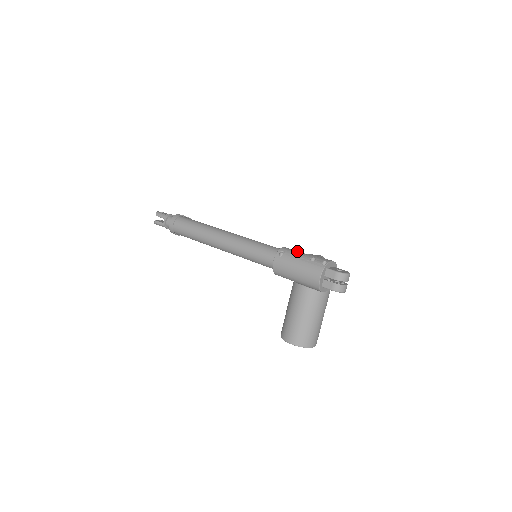
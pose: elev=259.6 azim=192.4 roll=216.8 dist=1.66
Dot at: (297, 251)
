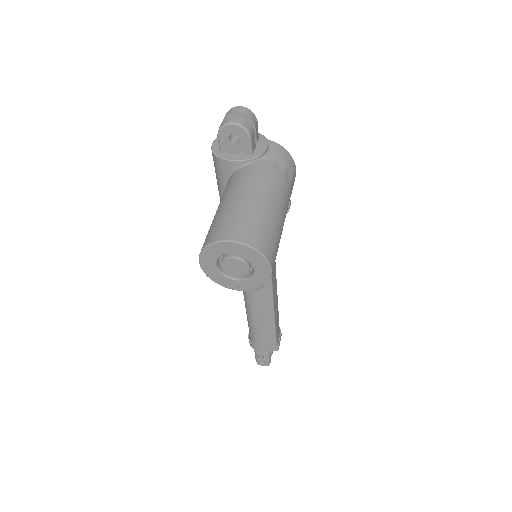
Dot at: occluded
